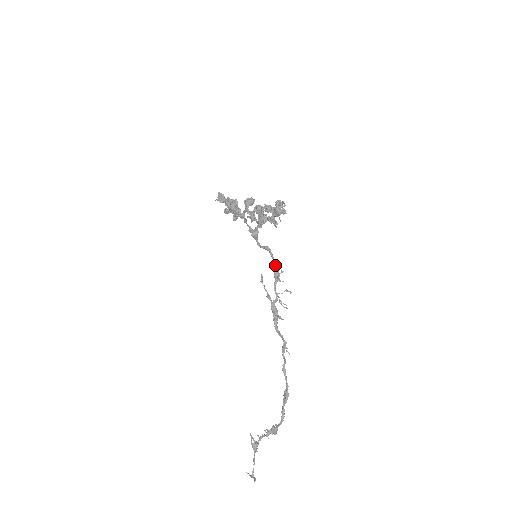
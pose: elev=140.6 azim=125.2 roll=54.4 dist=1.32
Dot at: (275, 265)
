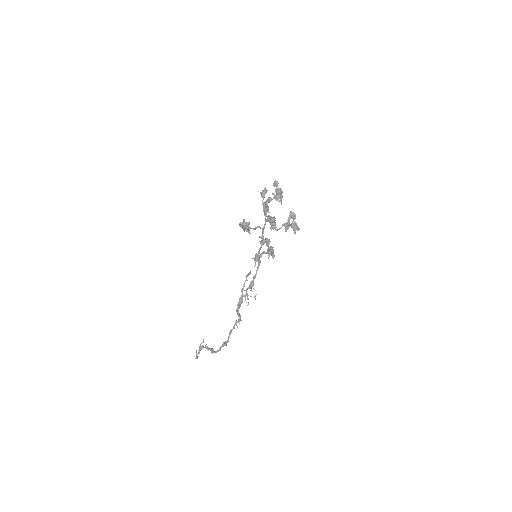
Dot at: occluded
